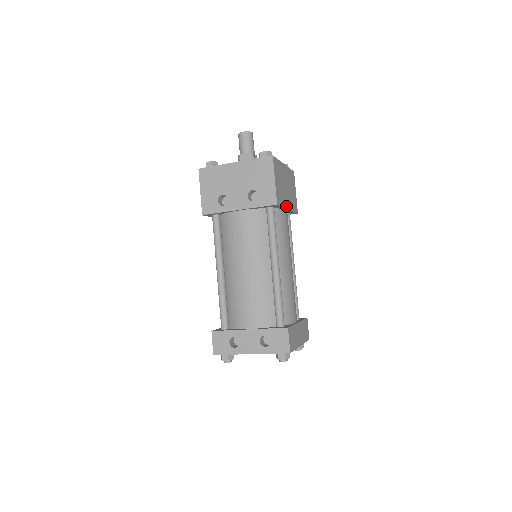
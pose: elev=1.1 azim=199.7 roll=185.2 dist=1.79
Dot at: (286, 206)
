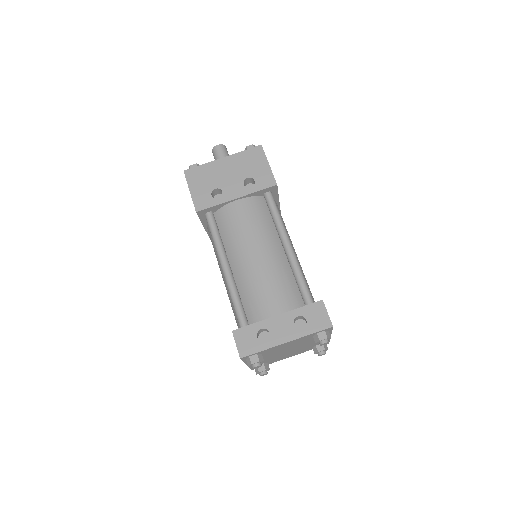
Dot at: occluded
